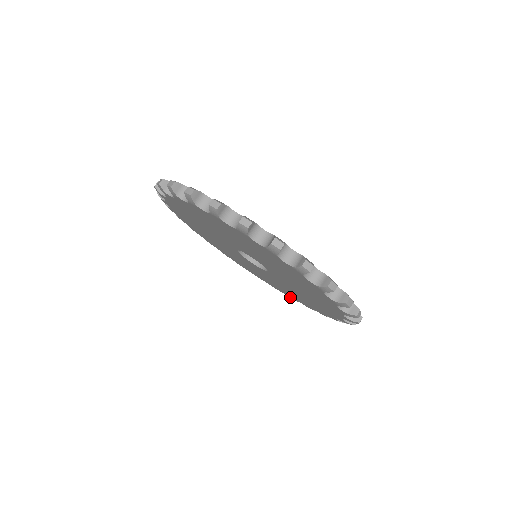
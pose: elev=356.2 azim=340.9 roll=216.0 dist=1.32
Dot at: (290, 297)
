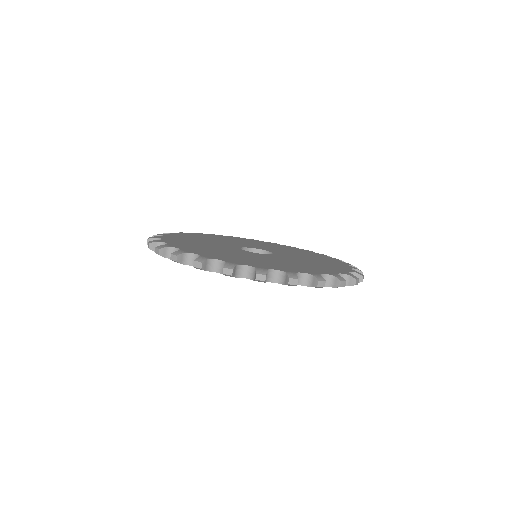
Dot at: occluded
